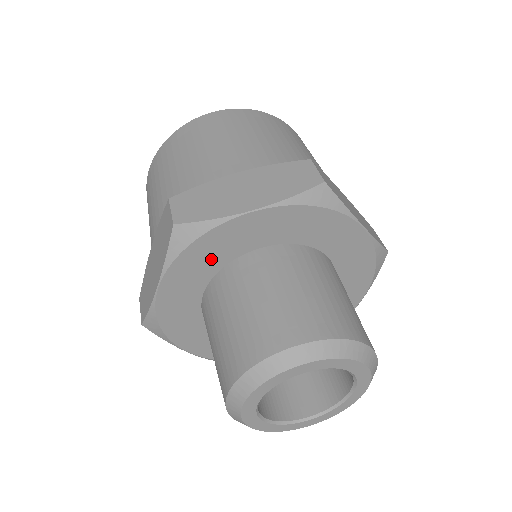
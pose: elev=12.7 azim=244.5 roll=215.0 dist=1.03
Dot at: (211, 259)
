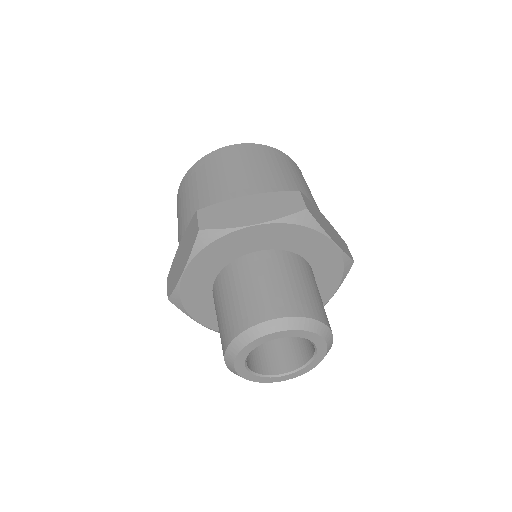
Dot at: (223, 256)
